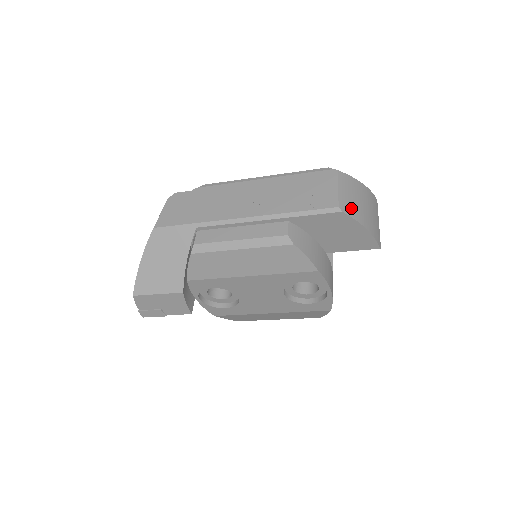
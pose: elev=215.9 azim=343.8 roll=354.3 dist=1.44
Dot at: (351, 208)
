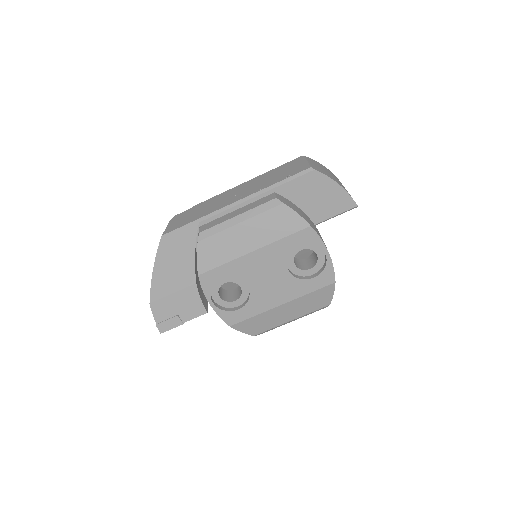
Dot at: (322, 171)
